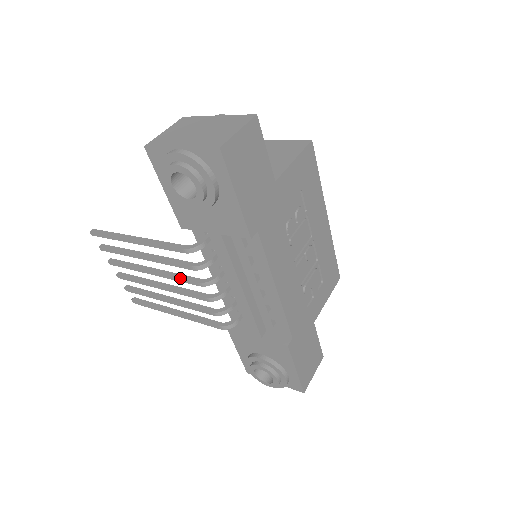
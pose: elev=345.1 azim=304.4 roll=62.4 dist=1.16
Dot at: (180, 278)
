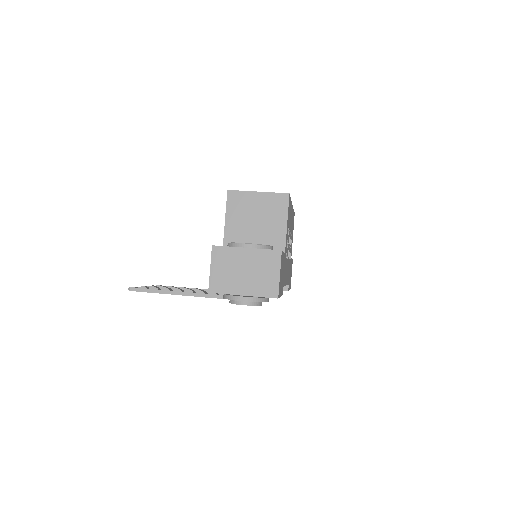
Dot at: occluded
